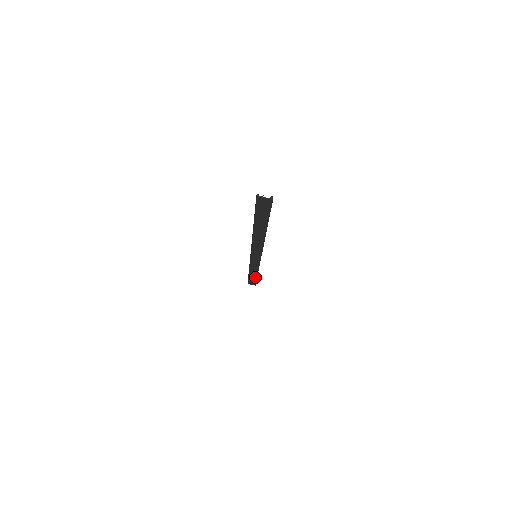
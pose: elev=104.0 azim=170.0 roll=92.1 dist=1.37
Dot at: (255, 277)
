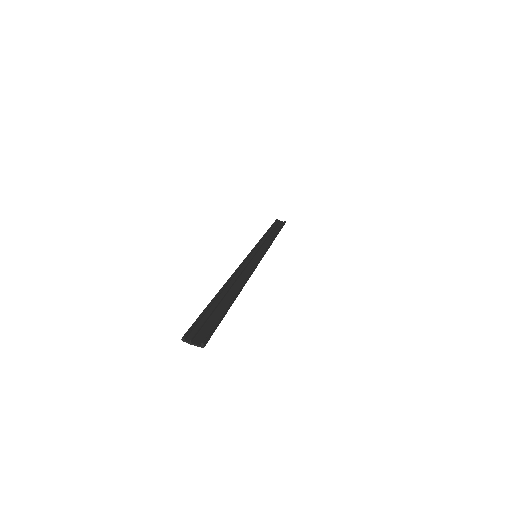
Dot at: occluded
